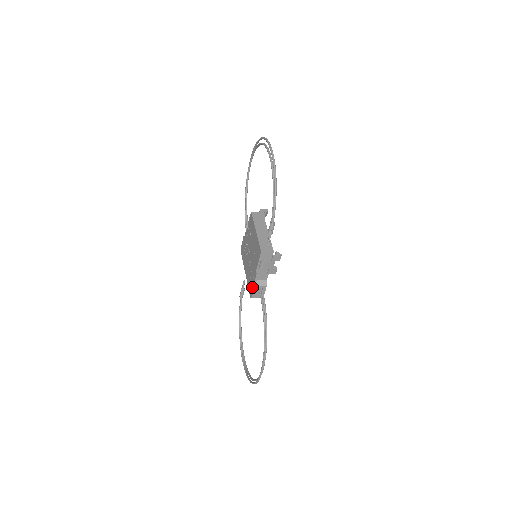
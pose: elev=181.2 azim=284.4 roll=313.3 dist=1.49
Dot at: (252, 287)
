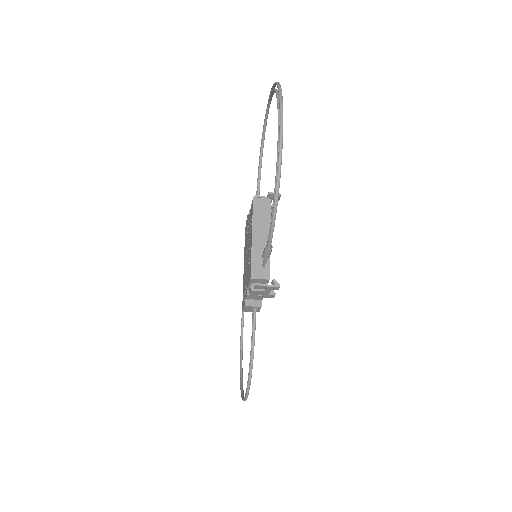
Dot at: (243, 301)
